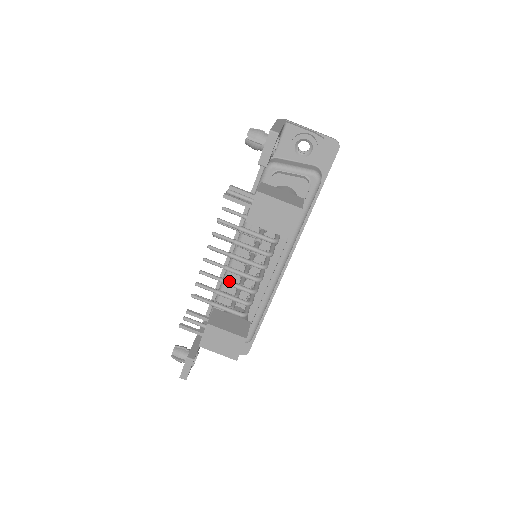
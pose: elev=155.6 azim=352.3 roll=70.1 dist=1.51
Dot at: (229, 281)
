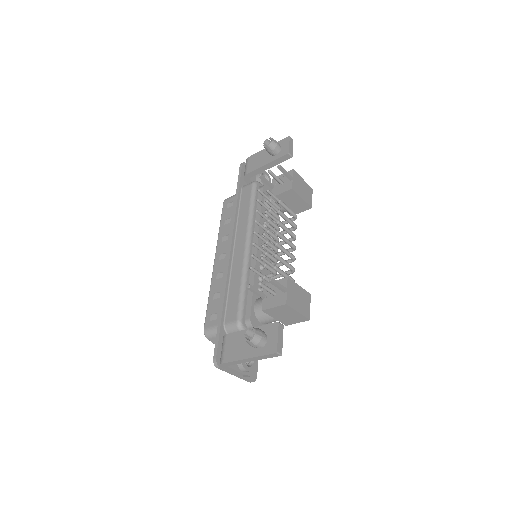
Dot at: (281, 245)
